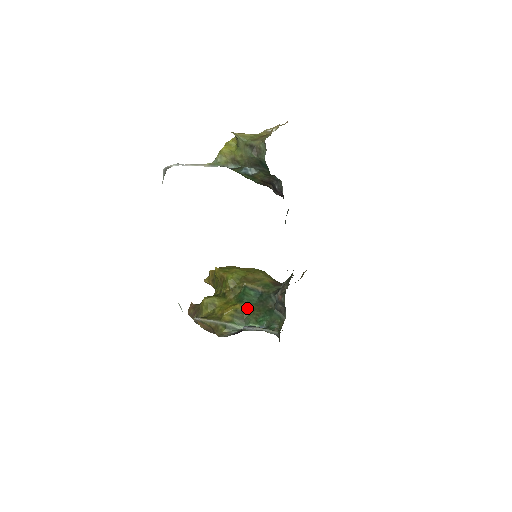
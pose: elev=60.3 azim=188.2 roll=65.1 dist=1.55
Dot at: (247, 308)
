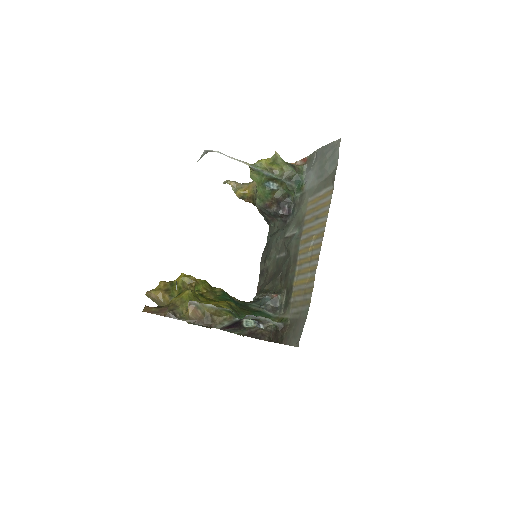
Dot at: occluded
